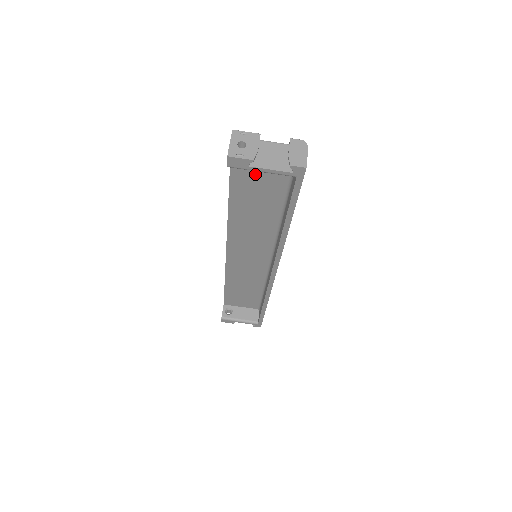
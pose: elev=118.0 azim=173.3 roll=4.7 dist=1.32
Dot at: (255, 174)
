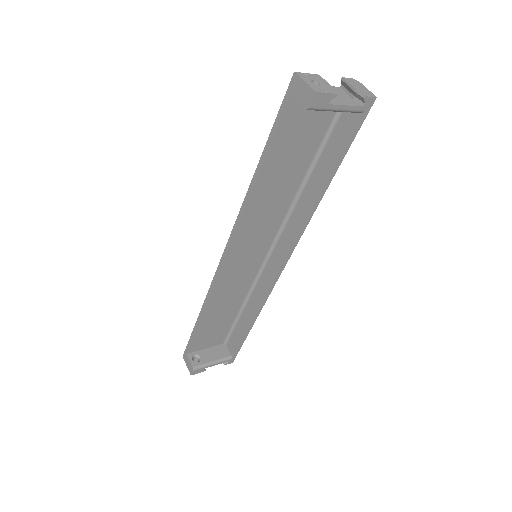
Dot at: (298, 131)
